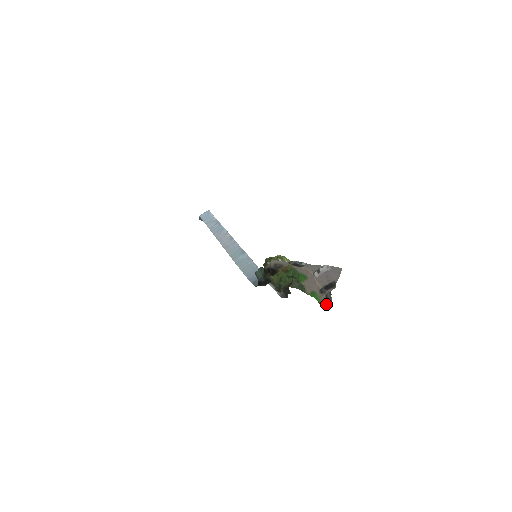
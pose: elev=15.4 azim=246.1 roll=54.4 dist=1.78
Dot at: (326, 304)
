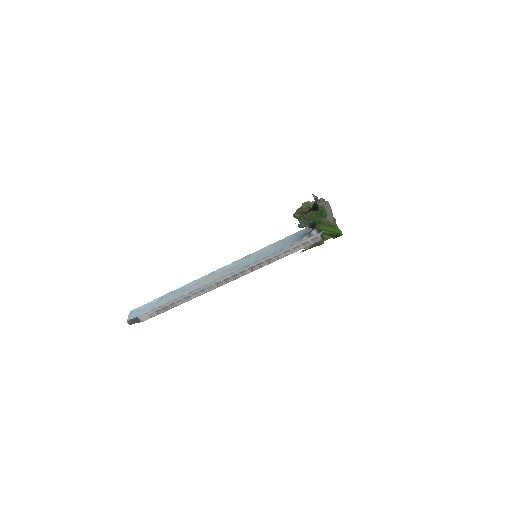
Dot at: (341, 233)
